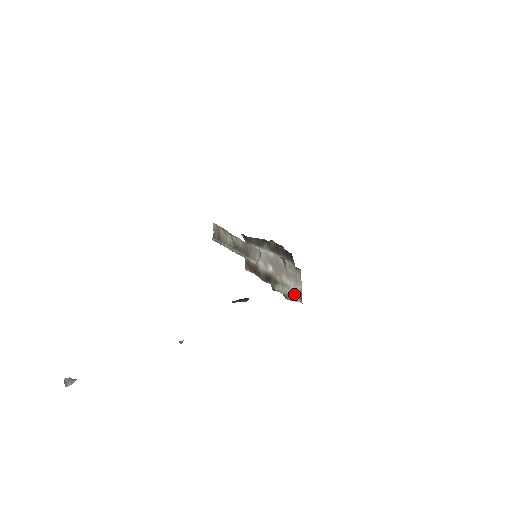
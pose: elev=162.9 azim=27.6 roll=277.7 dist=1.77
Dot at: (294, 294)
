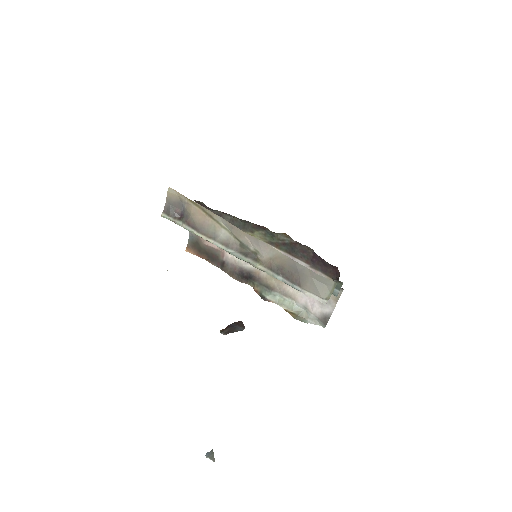
Dot at: (310, 313)
